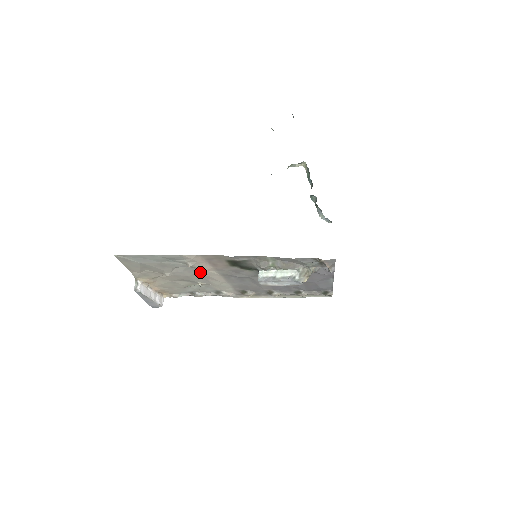
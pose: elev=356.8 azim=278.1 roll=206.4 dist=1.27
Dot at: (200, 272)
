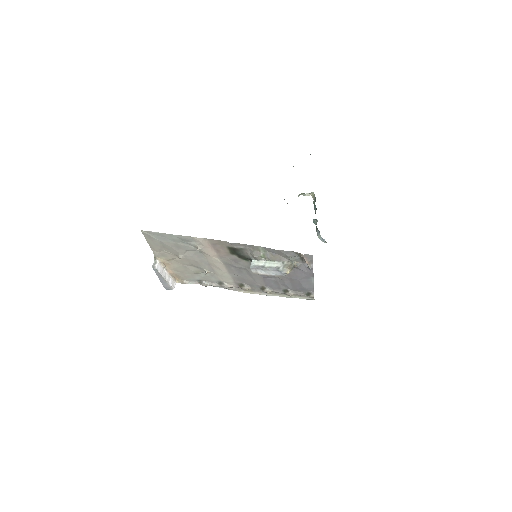
Dot at: (207, 258)
